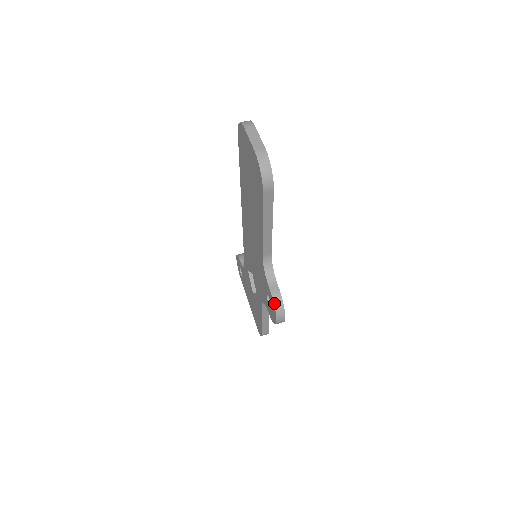
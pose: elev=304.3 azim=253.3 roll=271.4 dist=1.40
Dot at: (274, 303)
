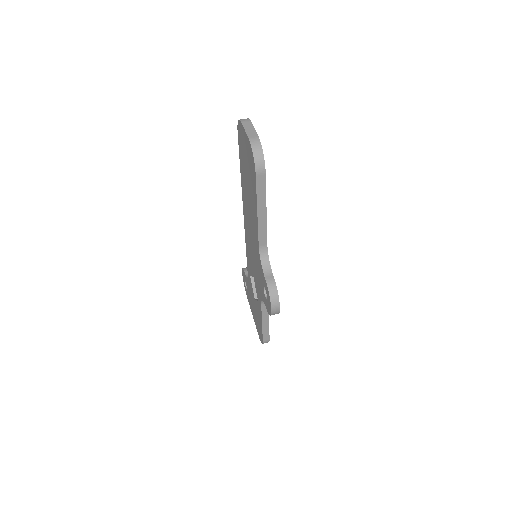
Dot at: (269, 291)
